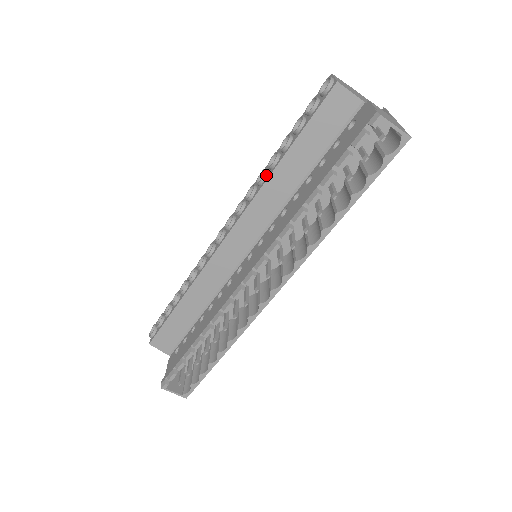
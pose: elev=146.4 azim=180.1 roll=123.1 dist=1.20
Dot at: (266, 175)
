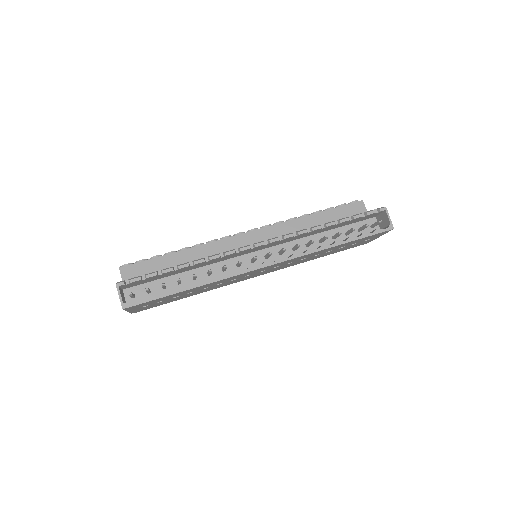
Dot at: (296, 218)
